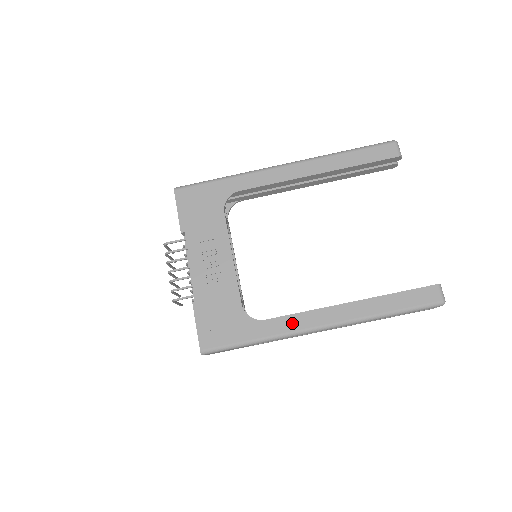
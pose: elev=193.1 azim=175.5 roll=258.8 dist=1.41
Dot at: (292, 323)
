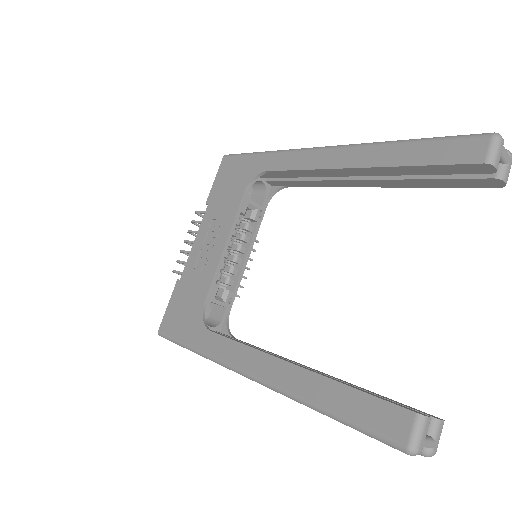
Dot at: (227, 350)
